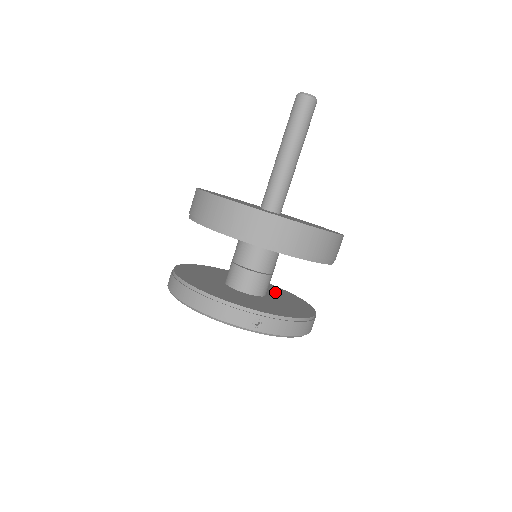
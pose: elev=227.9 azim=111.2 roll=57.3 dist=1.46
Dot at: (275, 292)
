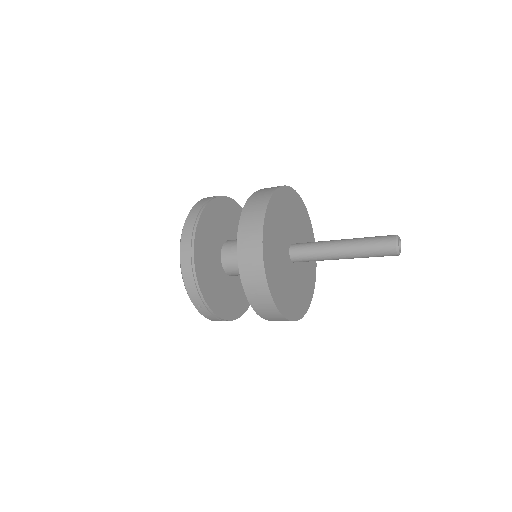
Dot at: occluded
